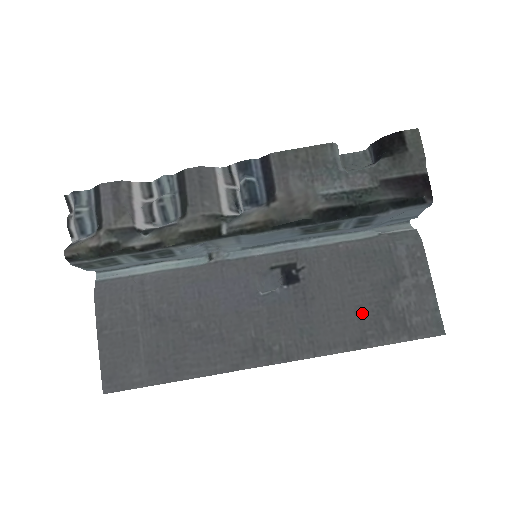
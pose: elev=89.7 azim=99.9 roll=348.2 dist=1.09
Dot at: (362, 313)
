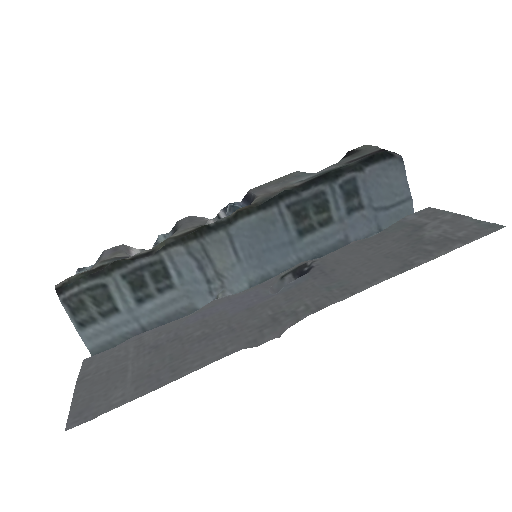
Dot at: (394, 254)
